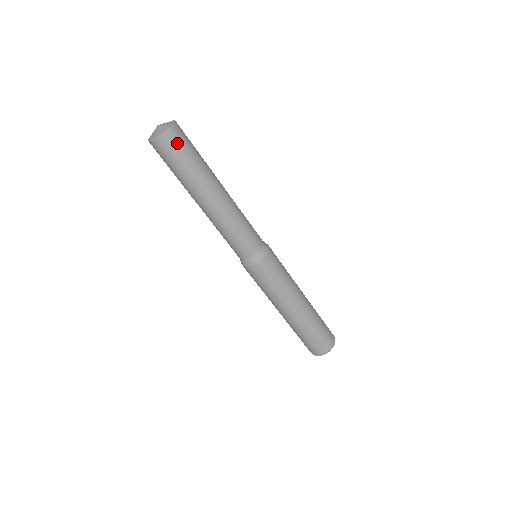
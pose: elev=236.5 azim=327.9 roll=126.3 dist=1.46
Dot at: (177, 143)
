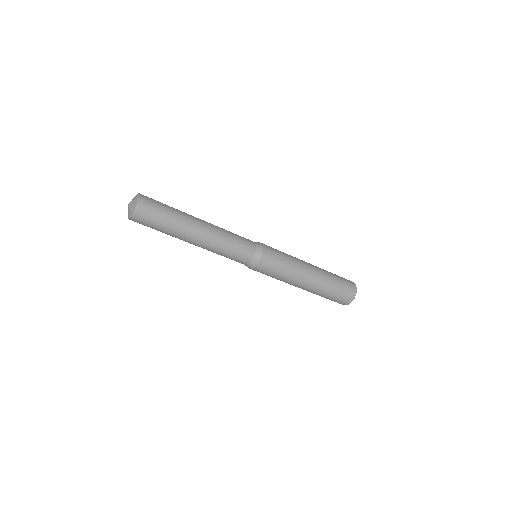
Dot at: (143, 222)
